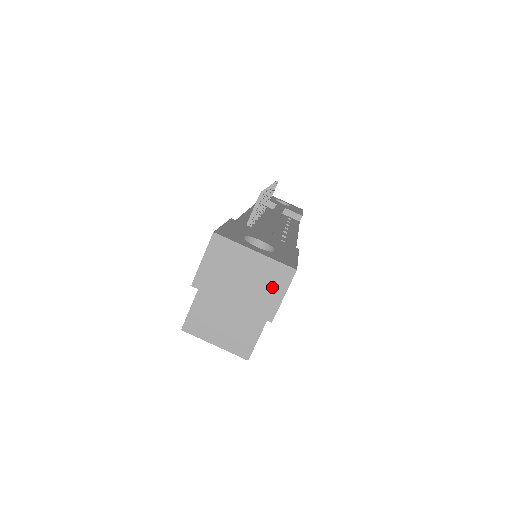
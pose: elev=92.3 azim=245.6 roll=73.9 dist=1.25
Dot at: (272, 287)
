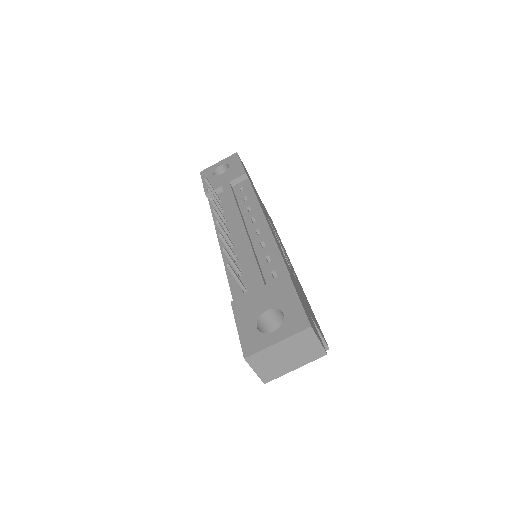
Dot at: (308, 344)
